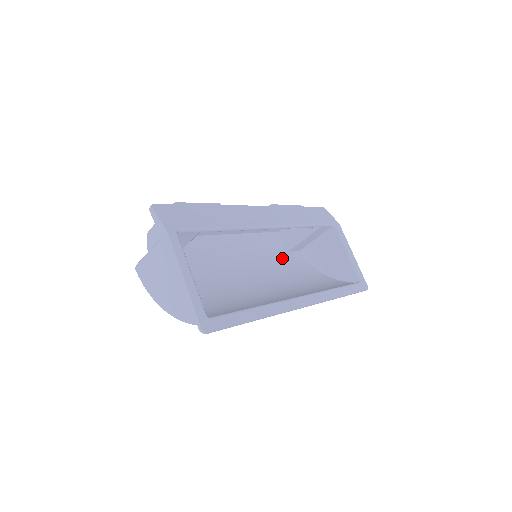
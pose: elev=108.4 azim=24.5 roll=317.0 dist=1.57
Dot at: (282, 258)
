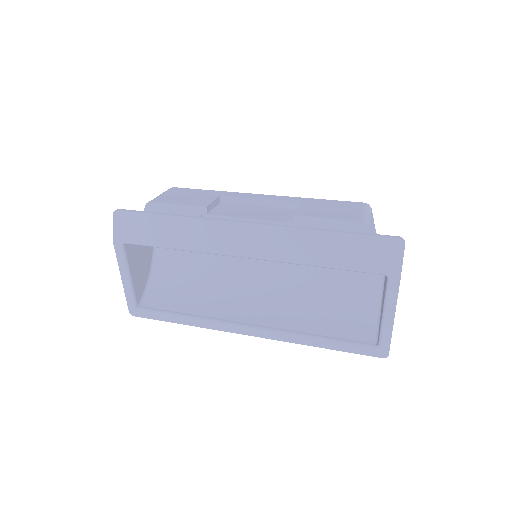
Dot at: occluded
